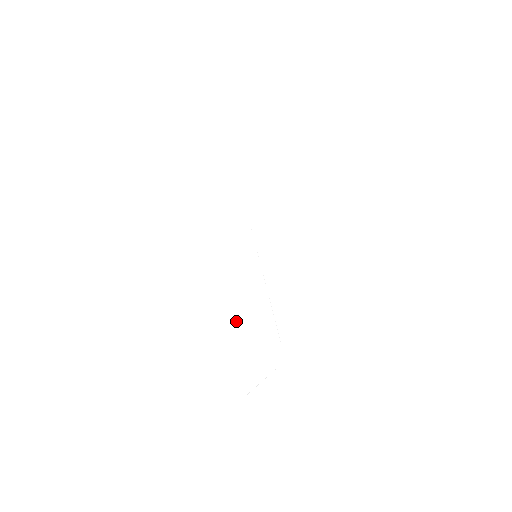
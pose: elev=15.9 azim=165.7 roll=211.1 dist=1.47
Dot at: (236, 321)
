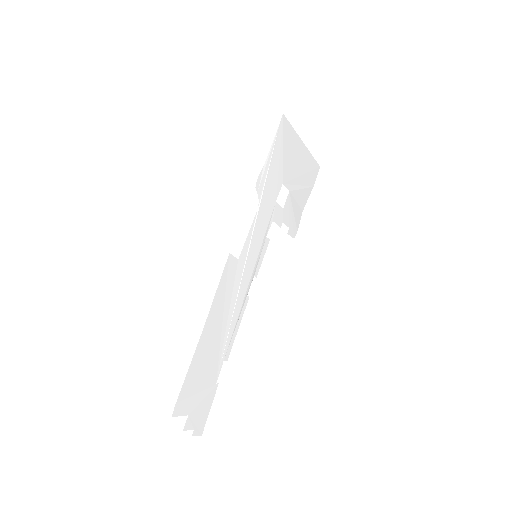
Dot at: (207, 323)
